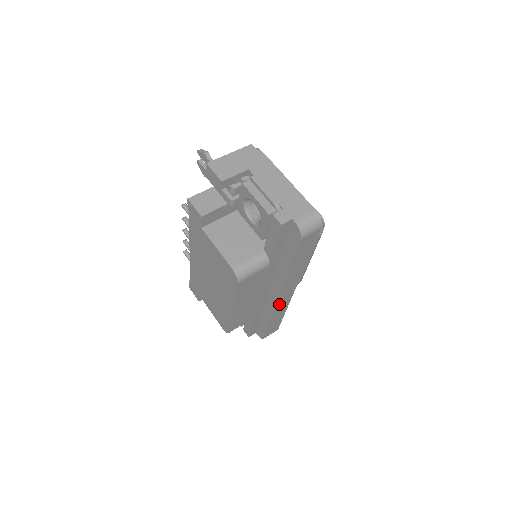
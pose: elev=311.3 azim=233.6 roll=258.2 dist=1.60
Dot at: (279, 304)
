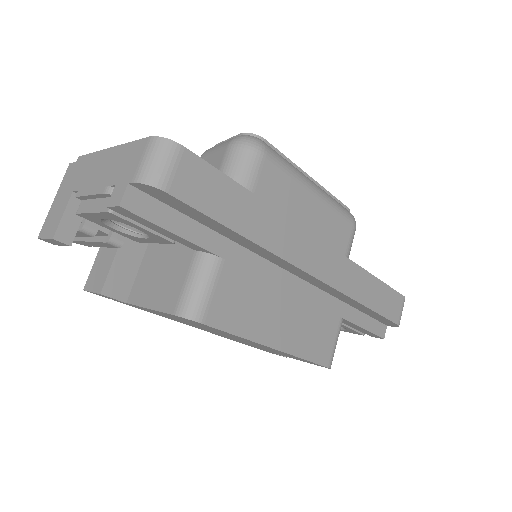
Dot at: (332, 279)
